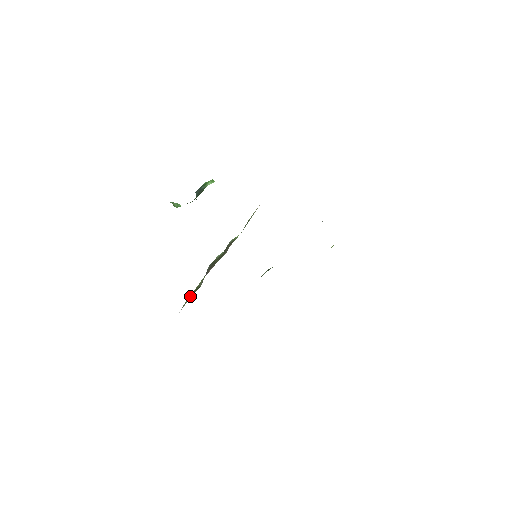
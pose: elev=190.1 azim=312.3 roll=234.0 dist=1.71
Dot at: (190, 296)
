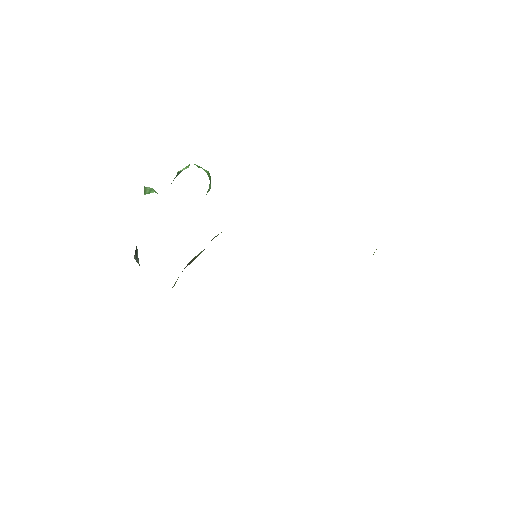
Dot at: occluded
